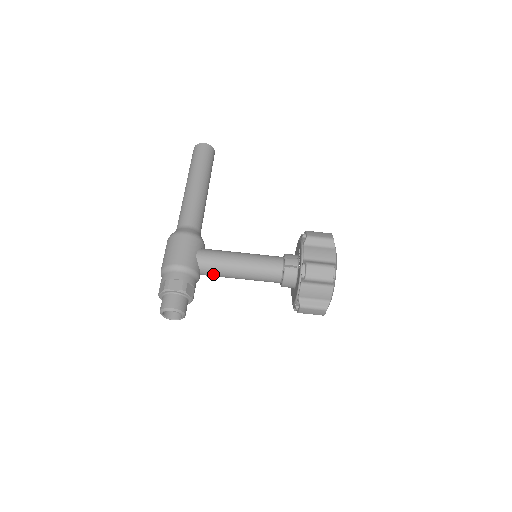
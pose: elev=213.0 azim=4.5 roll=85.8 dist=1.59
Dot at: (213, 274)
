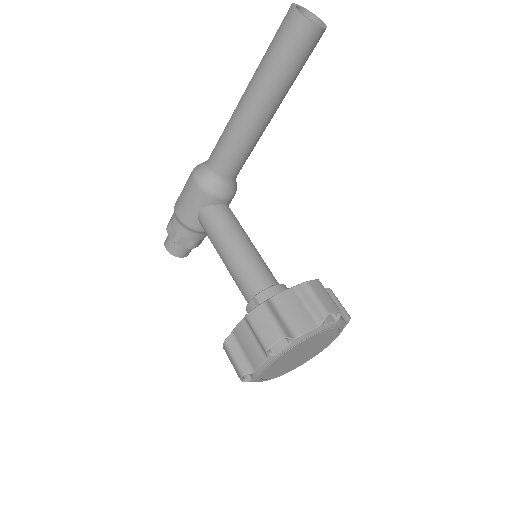
Dot at: occluded
